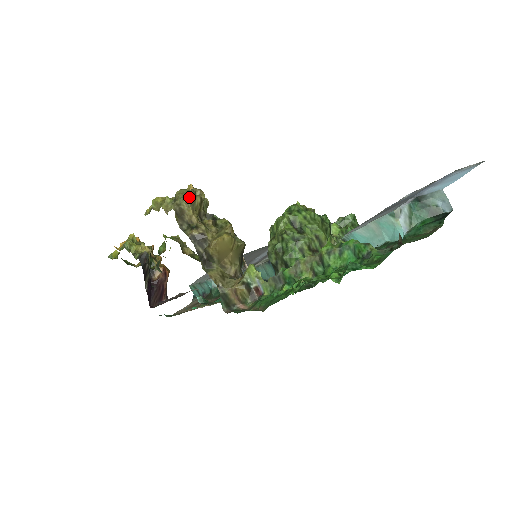
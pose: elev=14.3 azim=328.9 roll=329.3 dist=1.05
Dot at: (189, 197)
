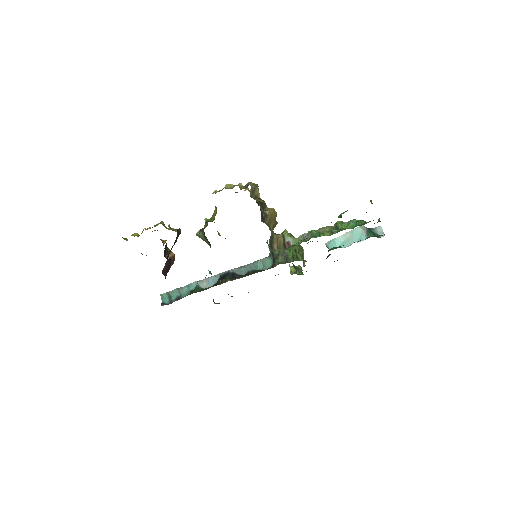
Dot at: occluded
